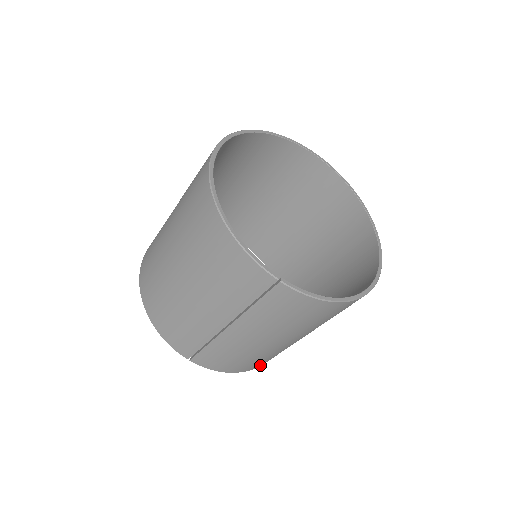
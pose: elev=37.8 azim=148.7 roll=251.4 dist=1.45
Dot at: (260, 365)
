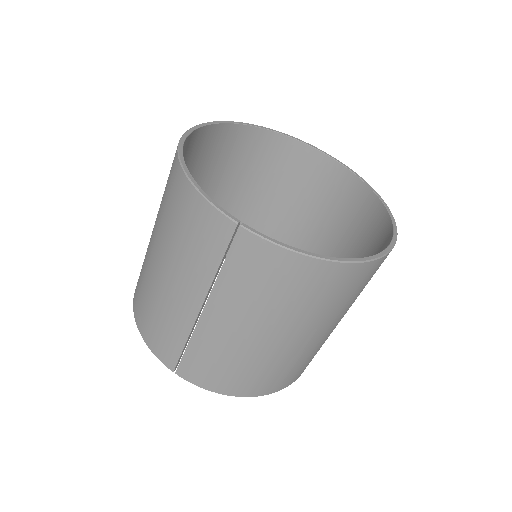
Dot at: (265, 391)
